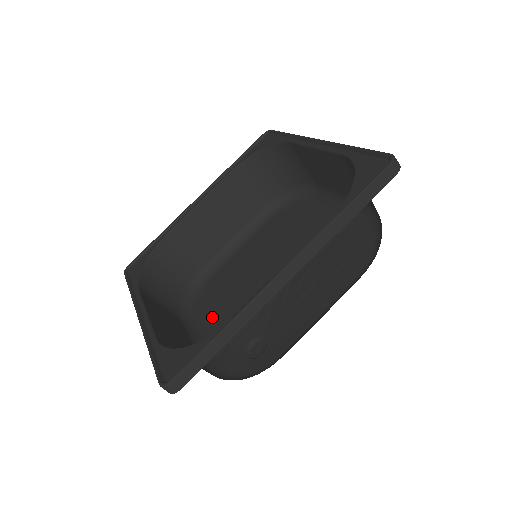
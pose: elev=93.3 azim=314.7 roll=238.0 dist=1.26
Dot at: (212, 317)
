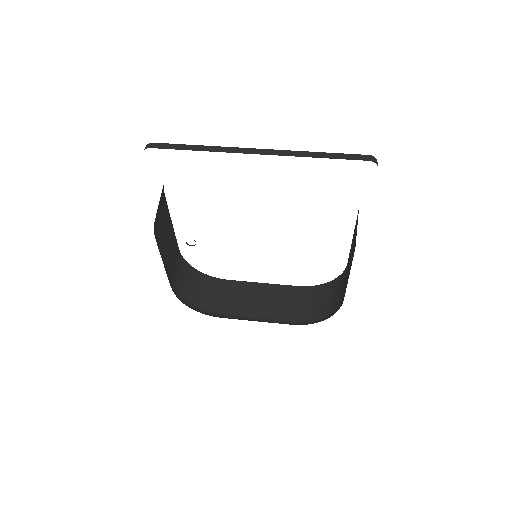
Dot at: occluded
